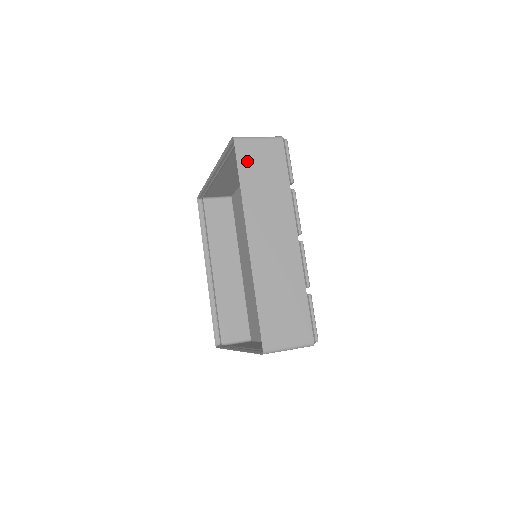
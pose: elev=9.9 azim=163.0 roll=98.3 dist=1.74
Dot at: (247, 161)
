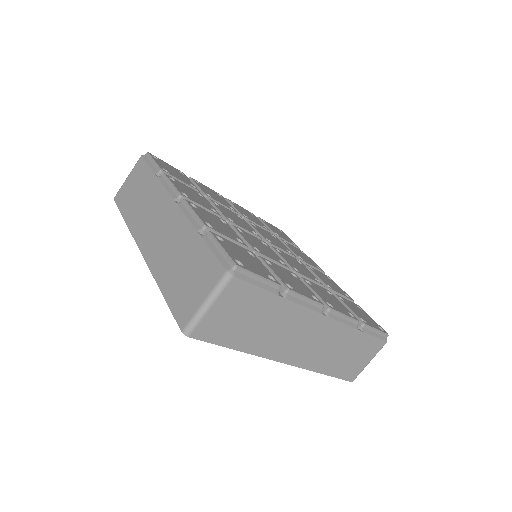
Dot at: (222, 333)
